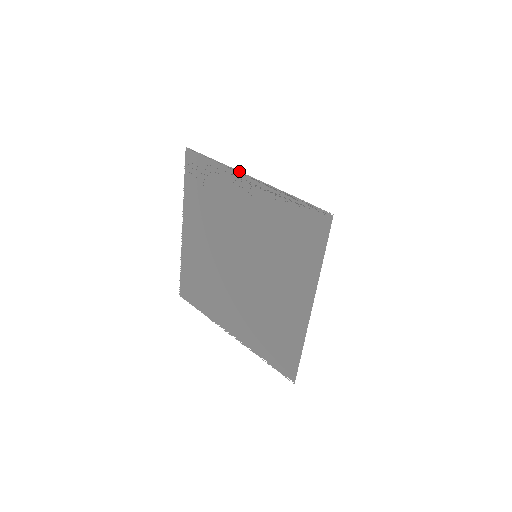
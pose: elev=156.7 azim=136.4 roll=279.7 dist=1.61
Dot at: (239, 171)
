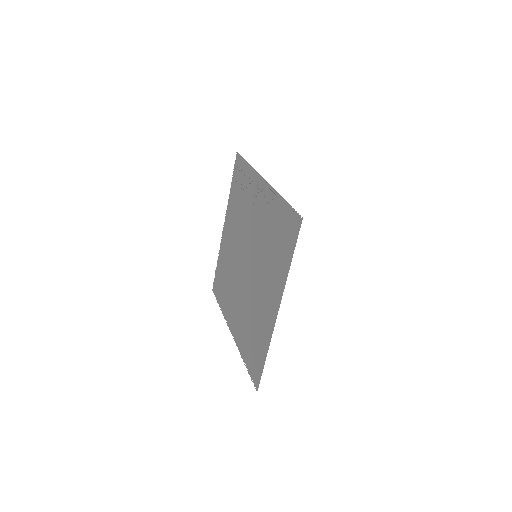
Dot at: (259, 174)
